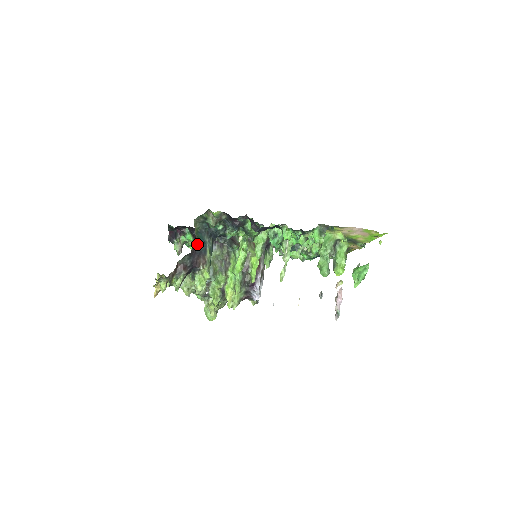
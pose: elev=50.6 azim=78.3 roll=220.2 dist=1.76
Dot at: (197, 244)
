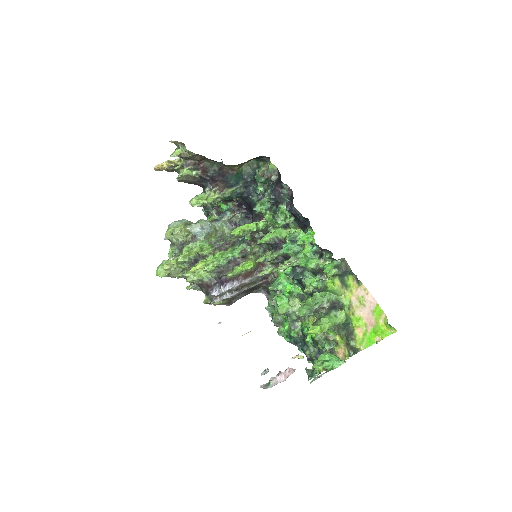
Dot at: (232, 174)
